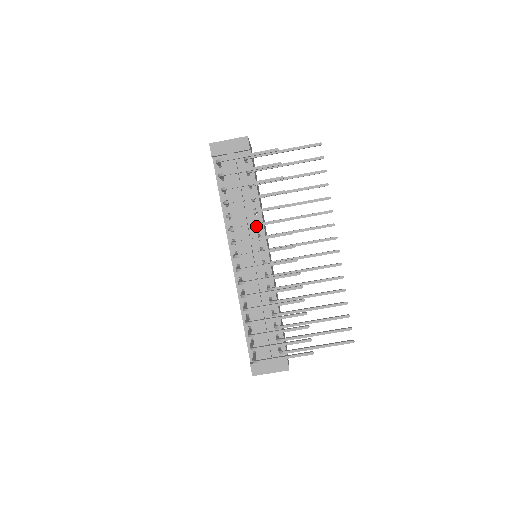
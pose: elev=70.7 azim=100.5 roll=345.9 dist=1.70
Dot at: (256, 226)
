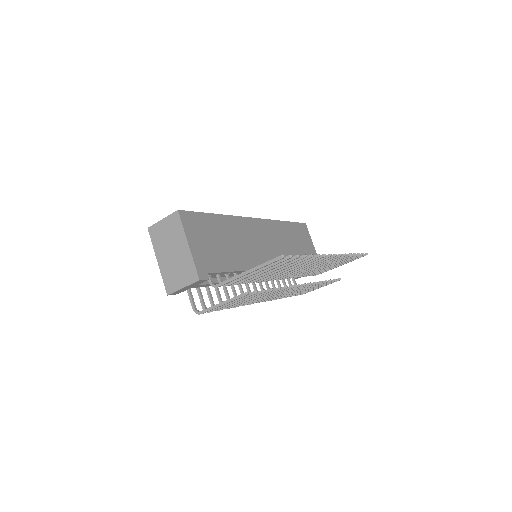
Dot at: occluded
